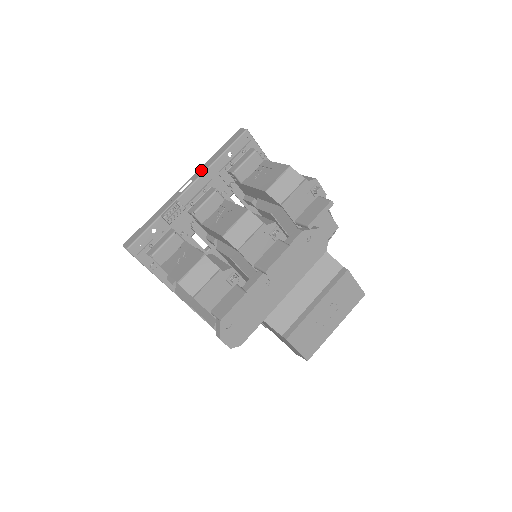
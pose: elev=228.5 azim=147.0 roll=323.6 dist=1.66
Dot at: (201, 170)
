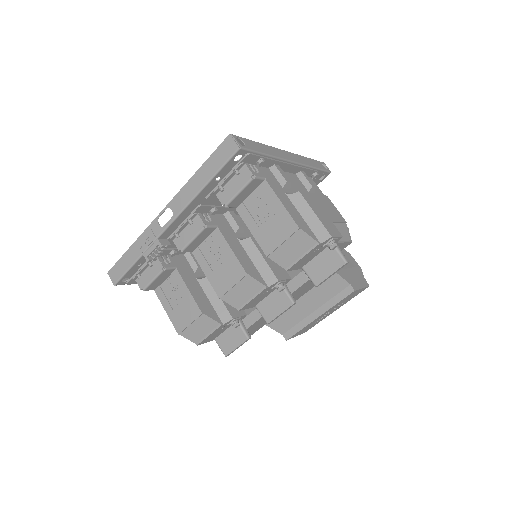
Dot at: (182, 199)
